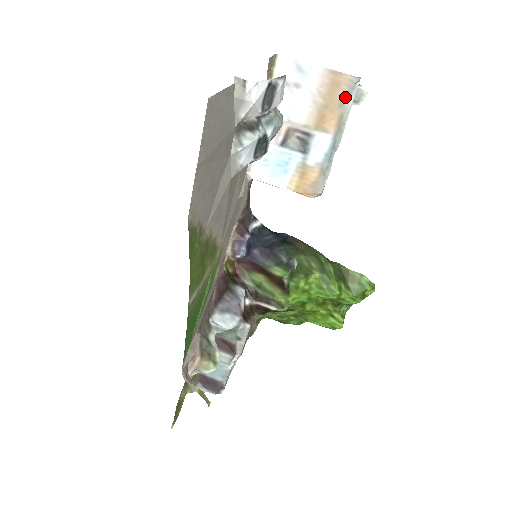
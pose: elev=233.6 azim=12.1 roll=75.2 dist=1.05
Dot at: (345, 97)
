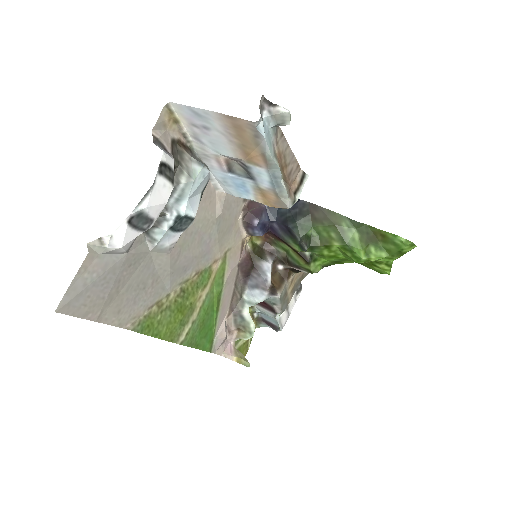
Dot at: (255, 138)
